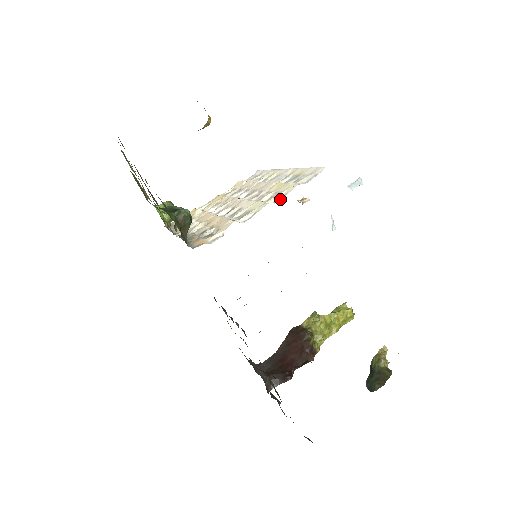
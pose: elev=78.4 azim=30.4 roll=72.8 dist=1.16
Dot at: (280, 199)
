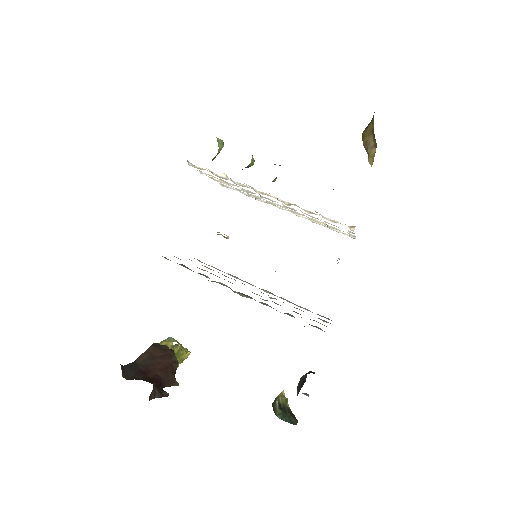
Dot at: (353, 236)
